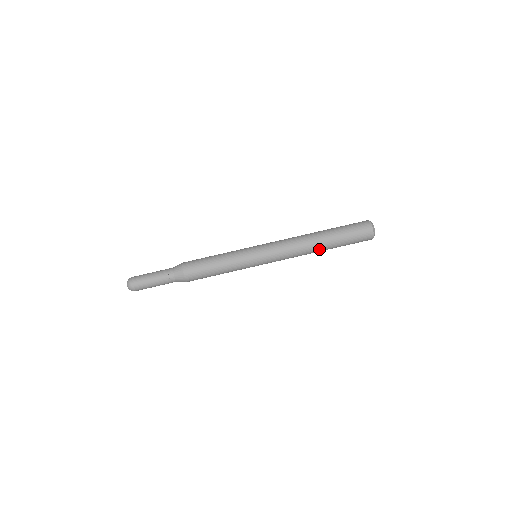
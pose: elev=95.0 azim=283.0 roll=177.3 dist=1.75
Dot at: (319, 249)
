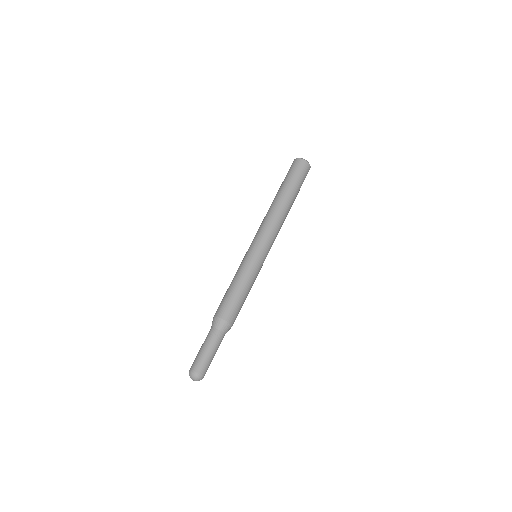
Dot at: occluded
